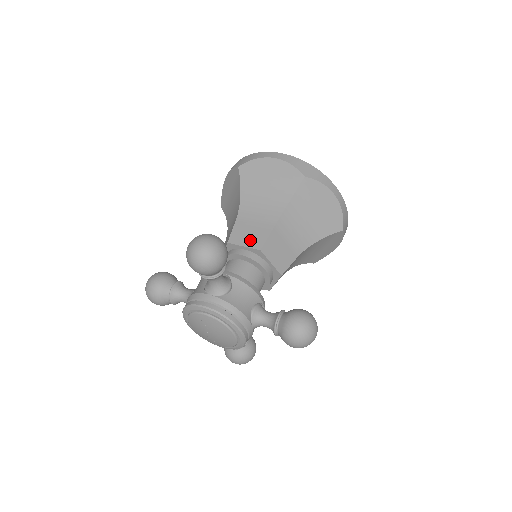
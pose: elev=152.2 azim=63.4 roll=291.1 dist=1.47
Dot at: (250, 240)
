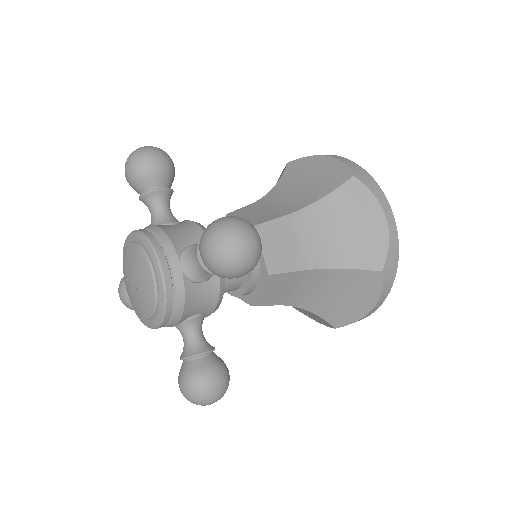
Dot at: (273, 252)
